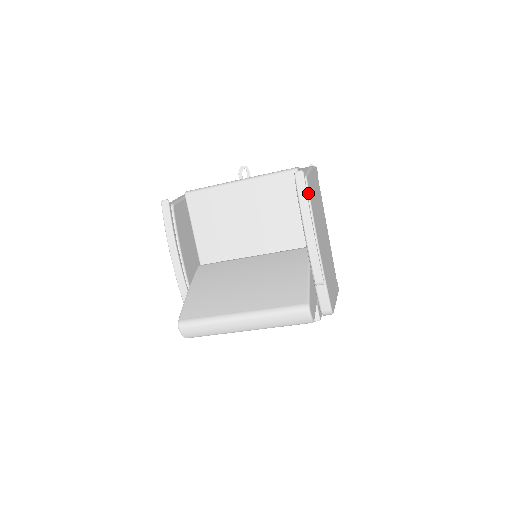
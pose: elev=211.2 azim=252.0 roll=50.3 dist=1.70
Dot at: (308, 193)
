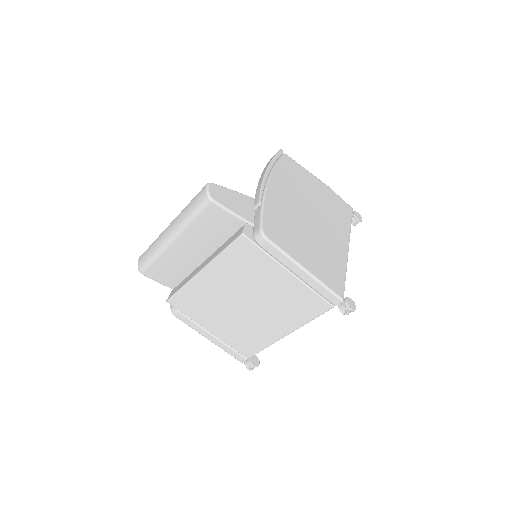
Dot at: (279, 158)
